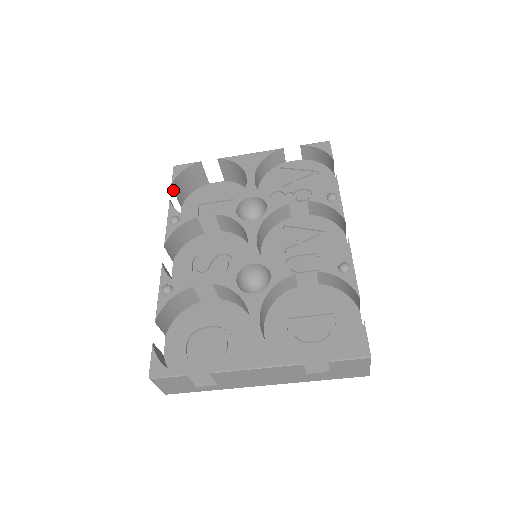
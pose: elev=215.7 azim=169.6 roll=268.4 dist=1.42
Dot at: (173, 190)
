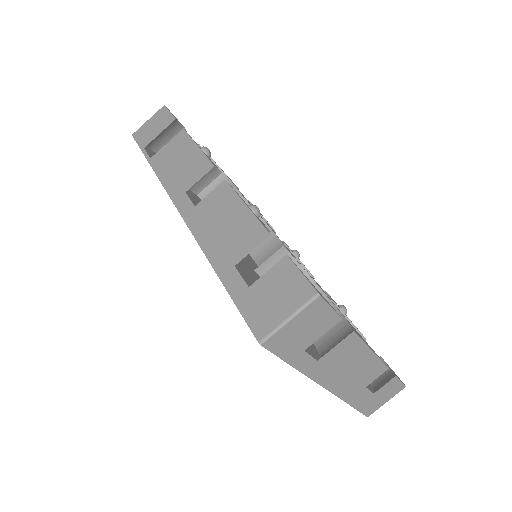
Dot at: (169, 124)
